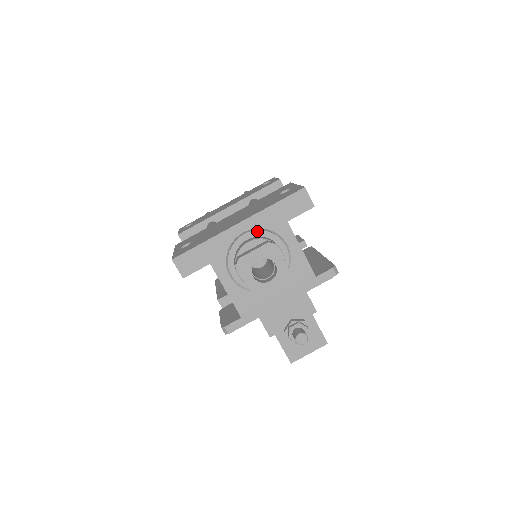
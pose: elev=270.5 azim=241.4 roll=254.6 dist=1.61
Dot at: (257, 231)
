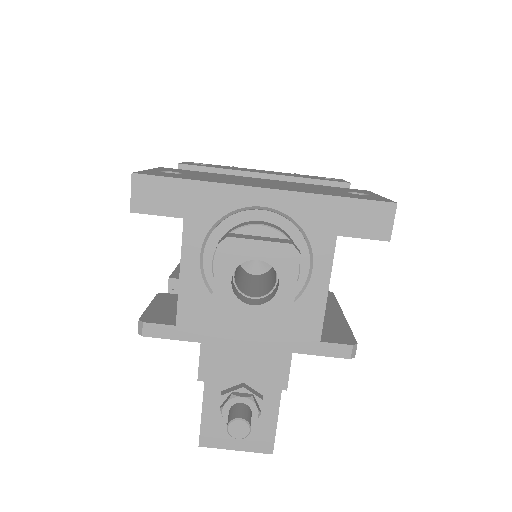
Dot at: (284, 218)
